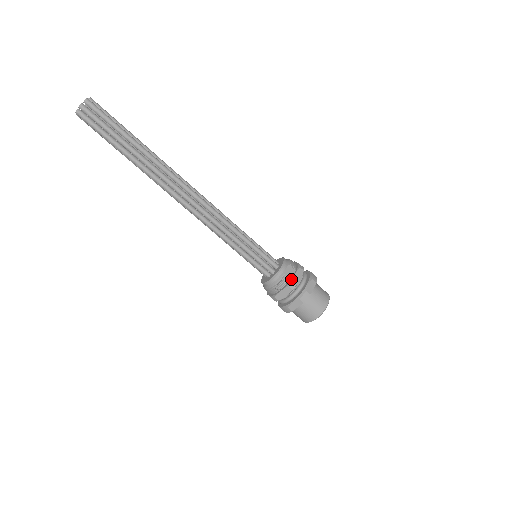
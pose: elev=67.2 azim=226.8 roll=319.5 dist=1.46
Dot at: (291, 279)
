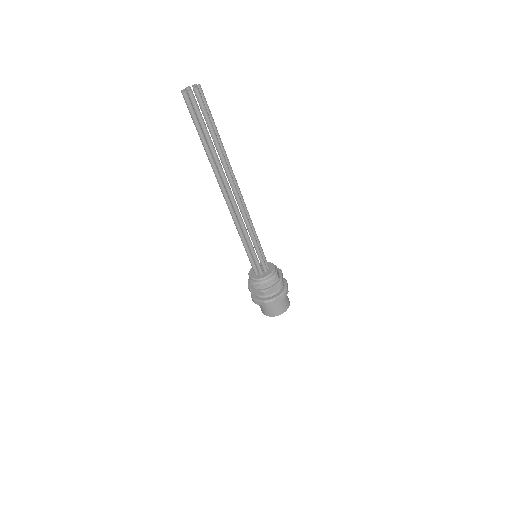
Dot at: (281, 278)
